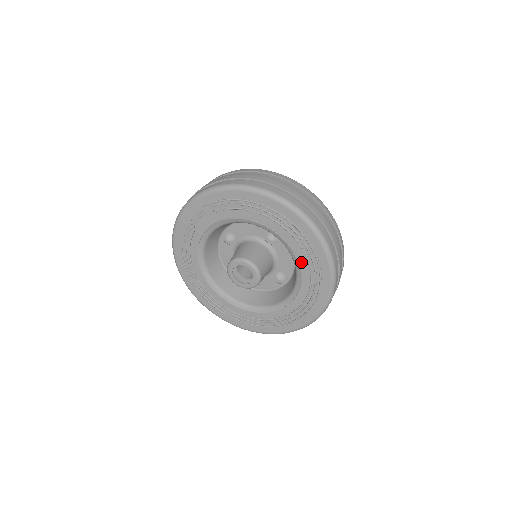
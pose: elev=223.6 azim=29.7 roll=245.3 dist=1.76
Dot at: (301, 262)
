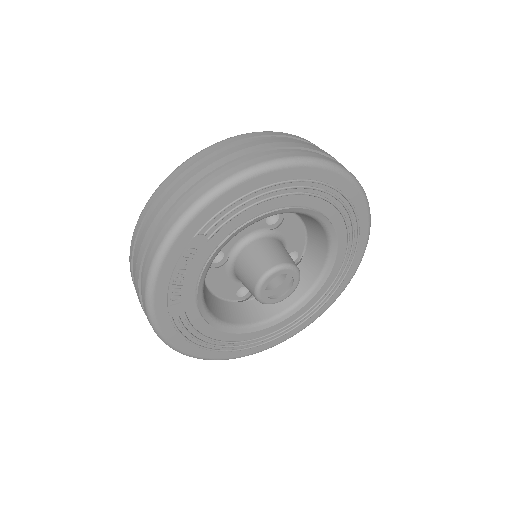
Dot at: (334, 222)
